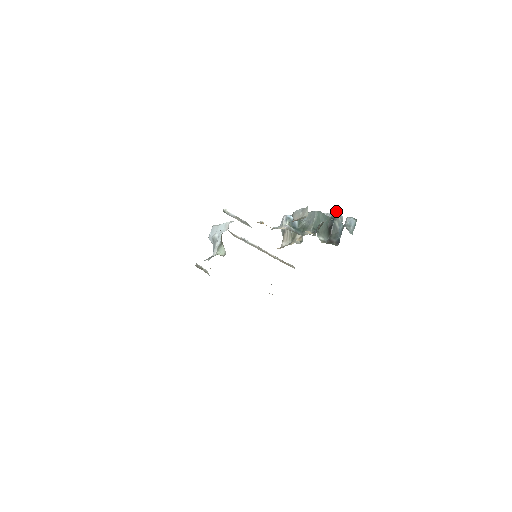
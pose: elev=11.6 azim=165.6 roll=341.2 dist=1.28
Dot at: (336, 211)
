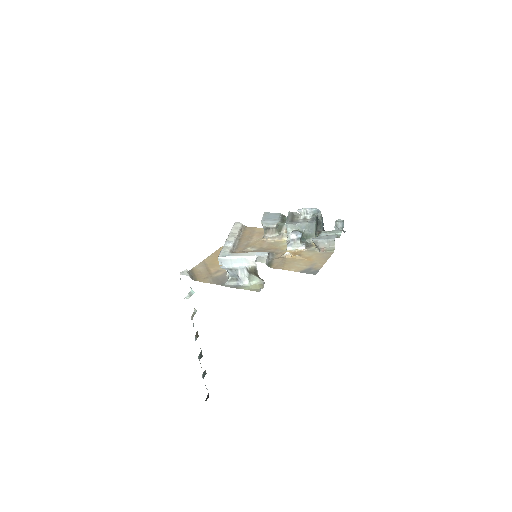
Dot at: (315, 209)
